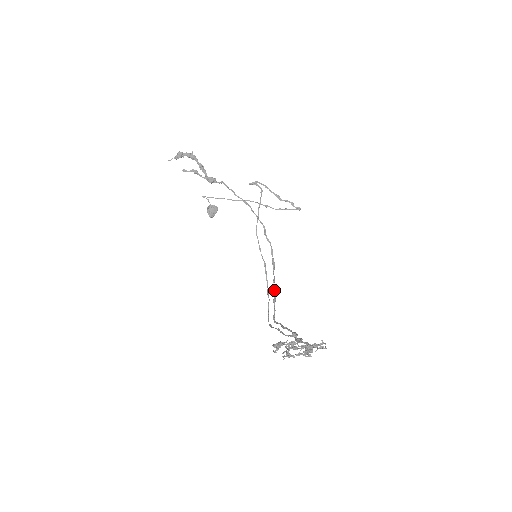
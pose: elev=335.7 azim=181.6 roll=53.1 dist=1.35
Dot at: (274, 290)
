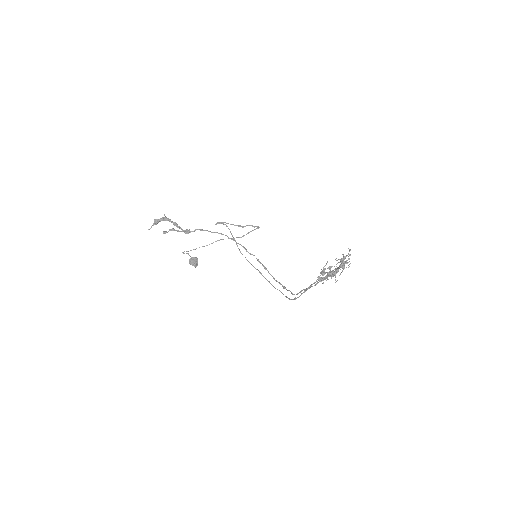
Dot at: occluded
